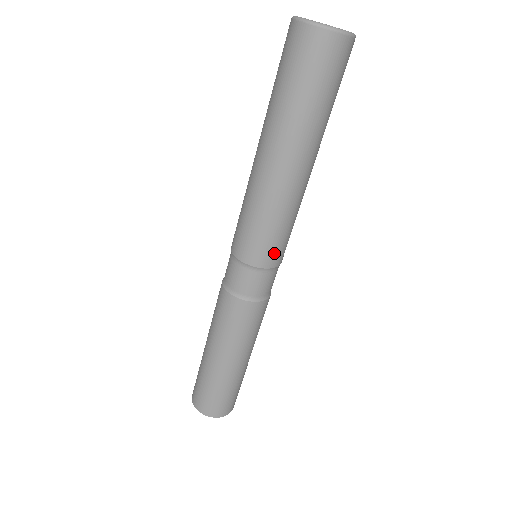
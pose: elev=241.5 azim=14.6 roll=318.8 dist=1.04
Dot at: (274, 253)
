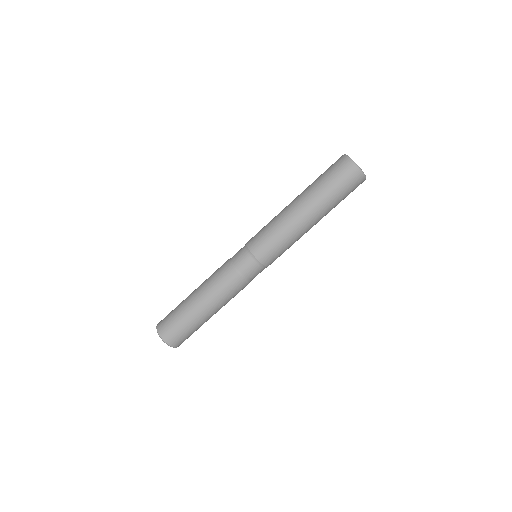
Dot at: (273, 259)
